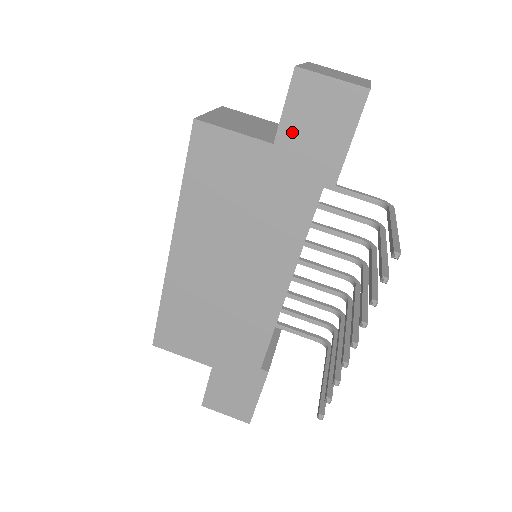
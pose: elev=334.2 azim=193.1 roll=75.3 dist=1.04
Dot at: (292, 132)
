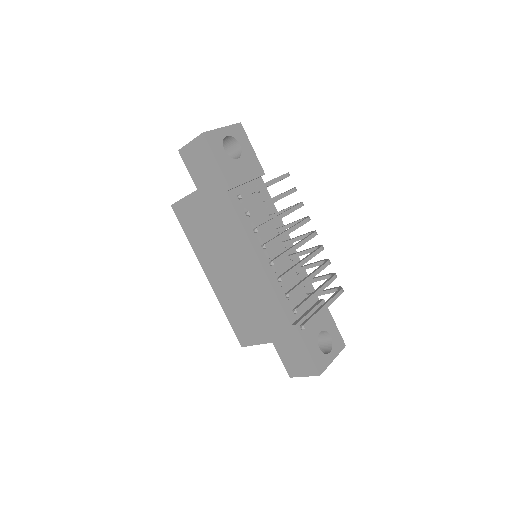
Dot at: (198, 178)
